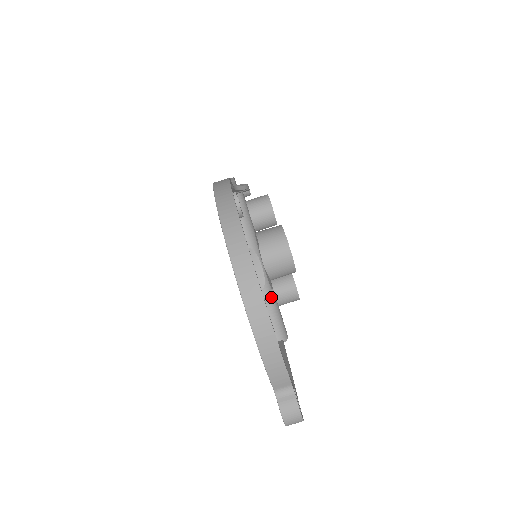
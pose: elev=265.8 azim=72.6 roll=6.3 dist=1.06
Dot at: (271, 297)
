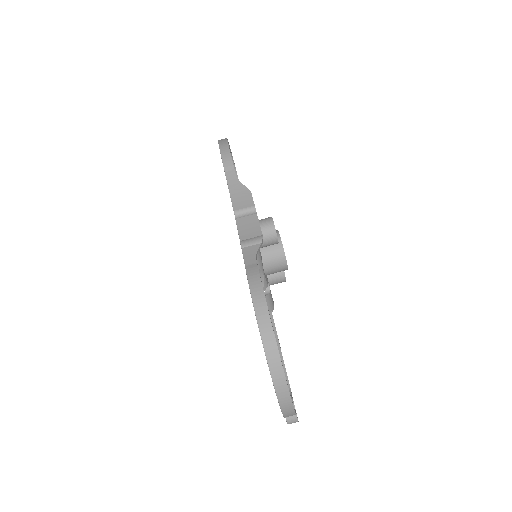
Dot at: occluded
